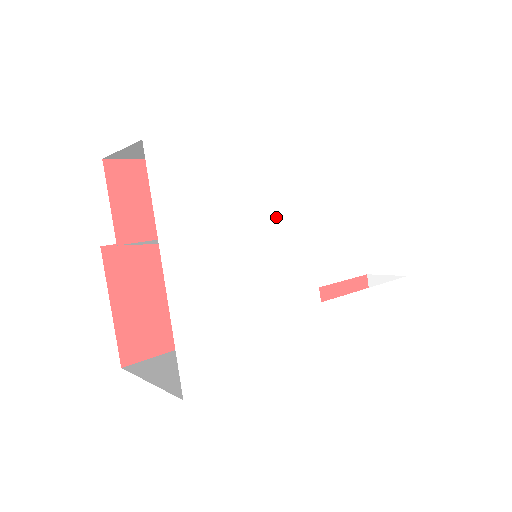
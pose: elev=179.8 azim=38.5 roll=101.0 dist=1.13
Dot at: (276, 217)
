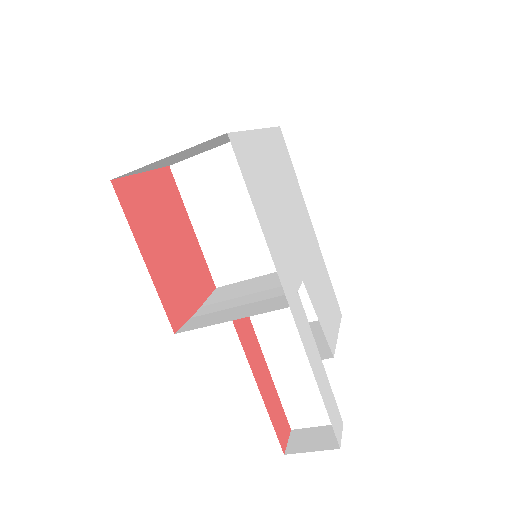
Dot at: (300, 228)
